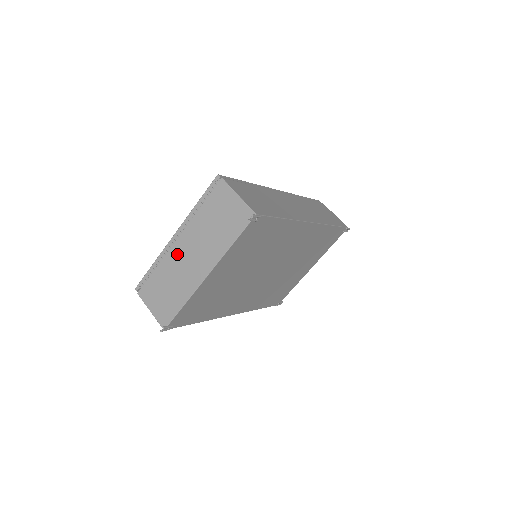
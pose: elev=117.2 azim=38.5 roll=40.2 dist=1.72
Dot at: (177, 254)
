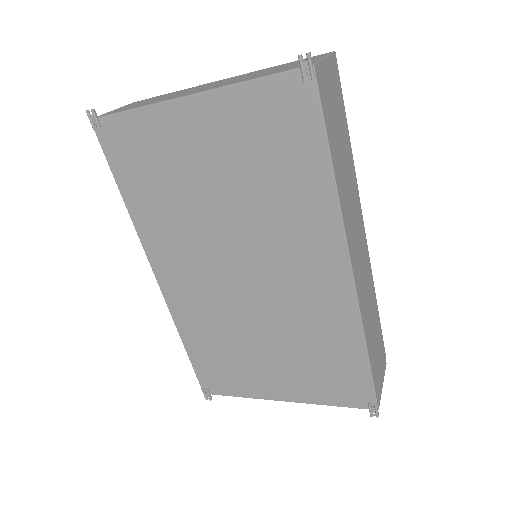
Dot at: (203, 85)
